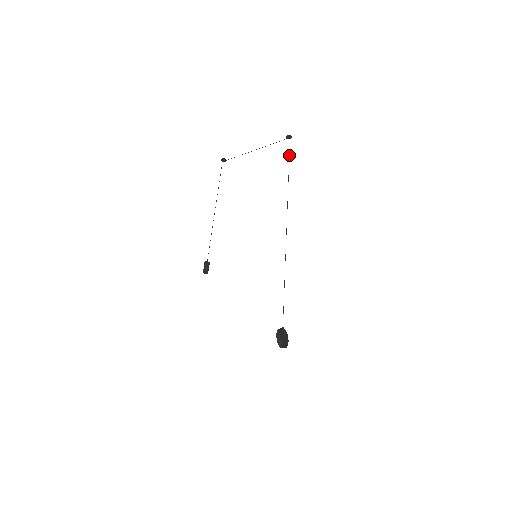
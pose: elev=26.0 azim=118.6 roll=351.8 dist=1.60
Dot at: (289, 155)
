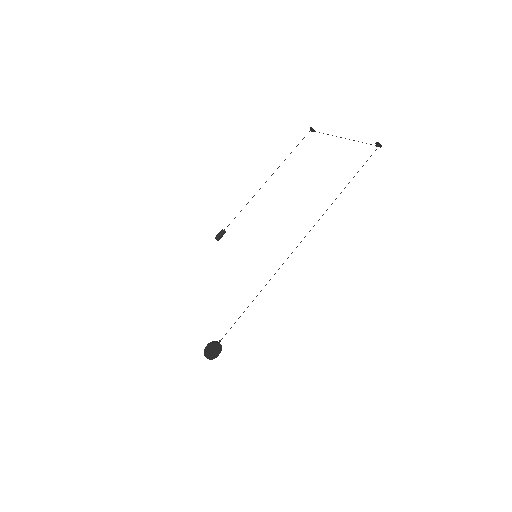
Dot at: occluded
